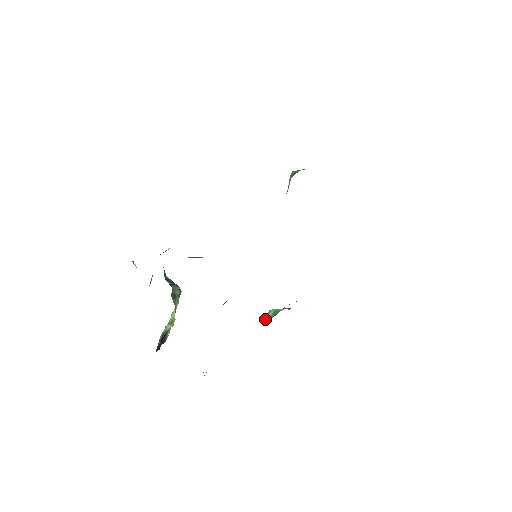
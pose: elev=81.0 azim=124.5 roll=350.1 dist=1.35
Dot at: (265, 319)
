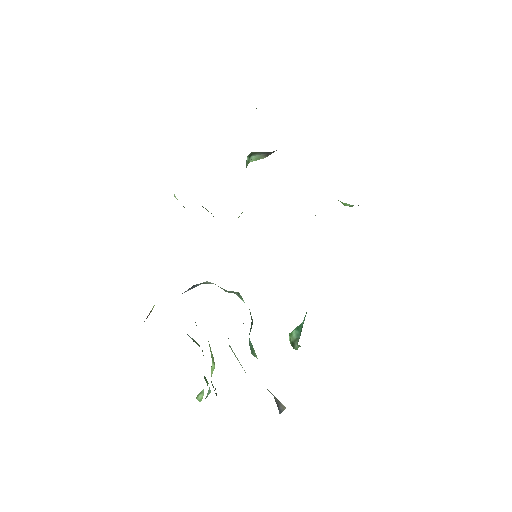
Dot at: (292, 344)
